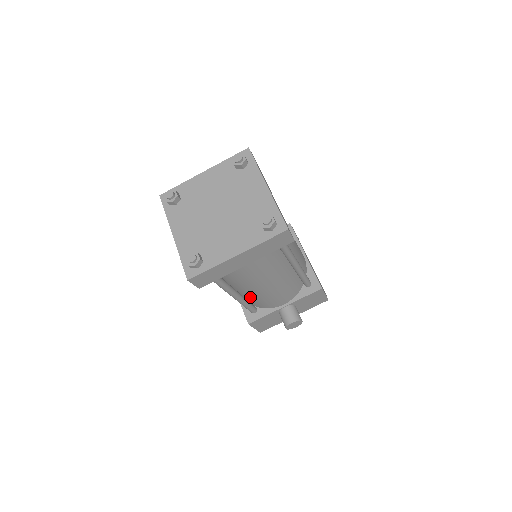
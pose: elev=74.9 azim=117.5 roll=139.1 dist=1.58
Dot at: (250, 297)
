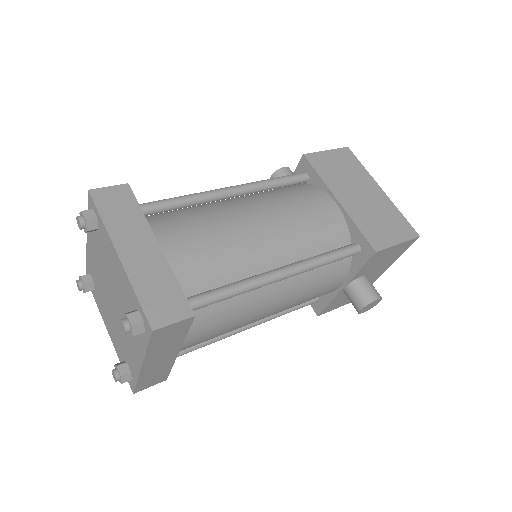
Dot at: occluded
